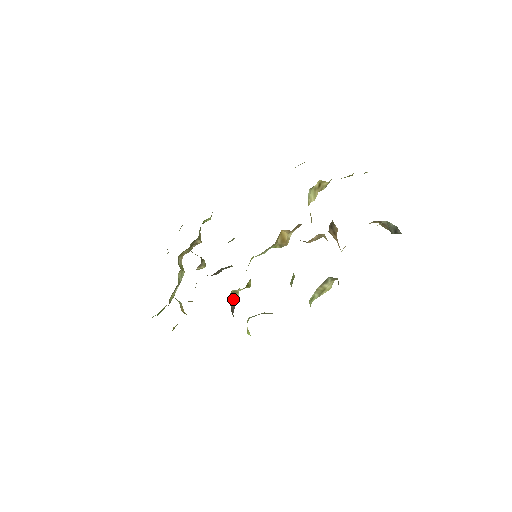
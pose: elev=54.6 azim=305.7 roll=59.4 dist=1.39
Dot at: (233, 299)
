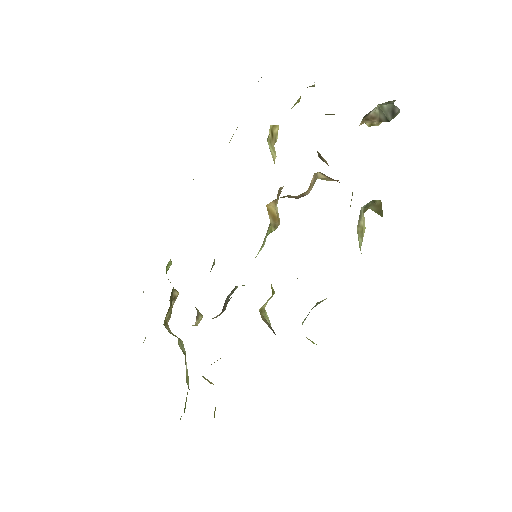
Dot at: (265, 320)
